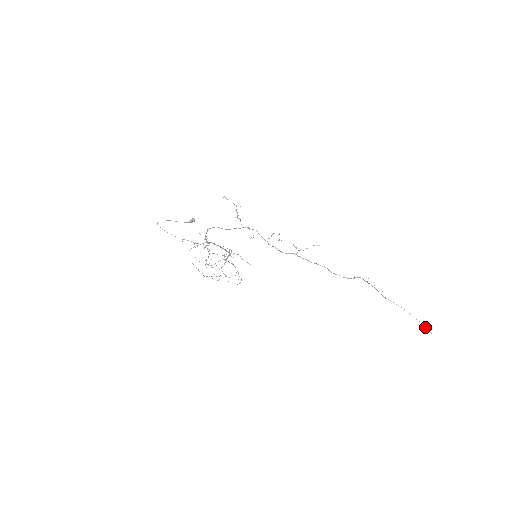
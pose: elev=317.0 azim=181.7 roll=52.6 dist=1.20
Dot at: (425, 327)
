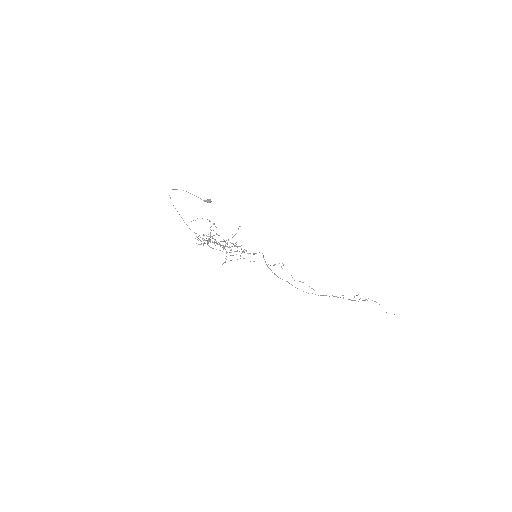
Dot at: occluded
